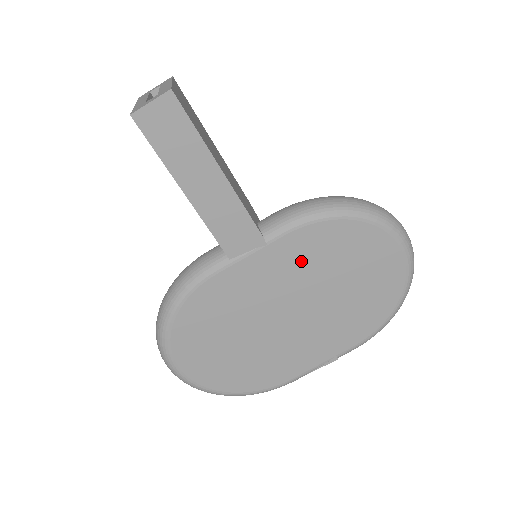
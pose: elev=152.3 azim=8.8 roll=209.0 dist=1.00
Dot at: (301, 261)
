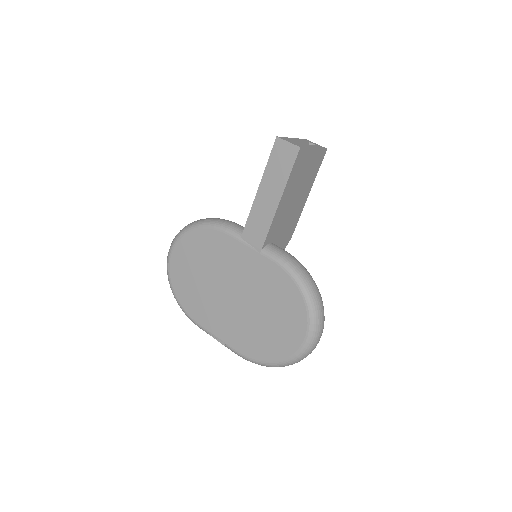
Dot at: (263, 280)
